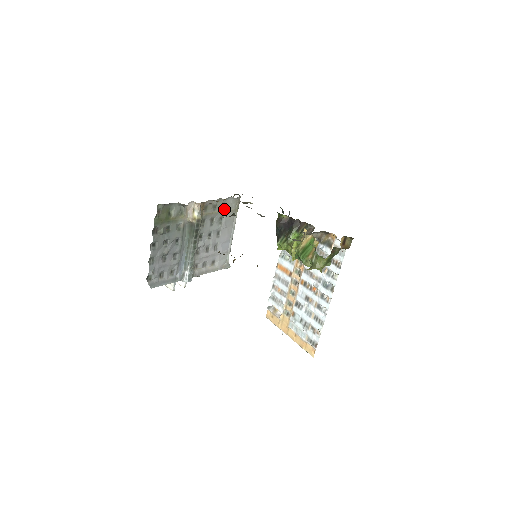
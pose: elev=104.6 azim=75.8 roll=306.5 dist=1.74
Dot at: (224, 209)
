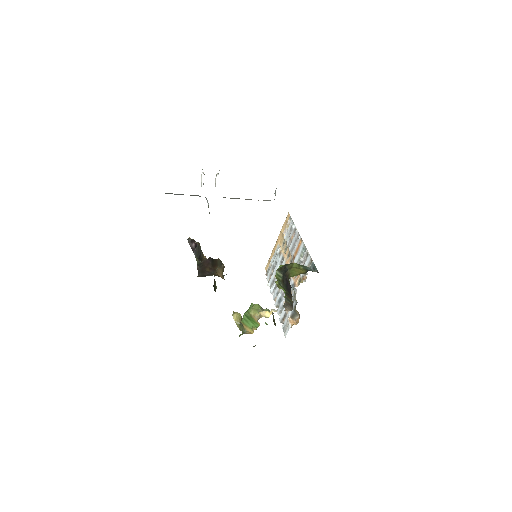
Dot at: occluded
